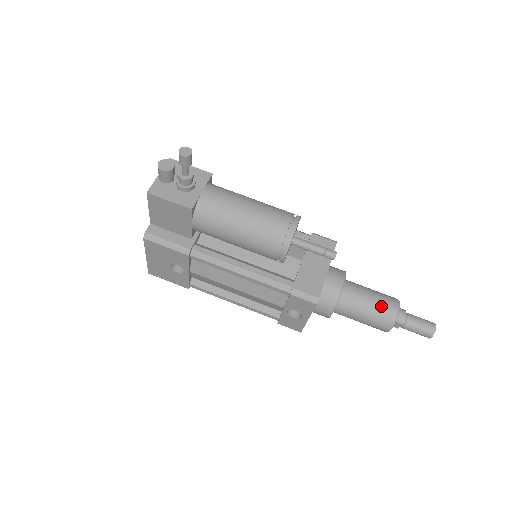
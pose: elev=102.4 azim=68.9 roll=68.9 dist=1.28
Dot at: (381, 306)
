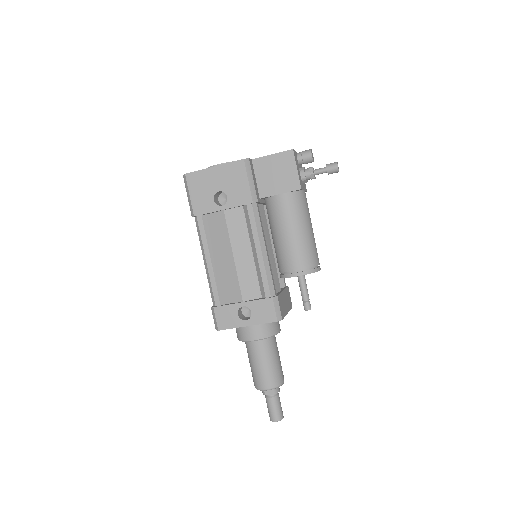
Dot at: (280, 369)
